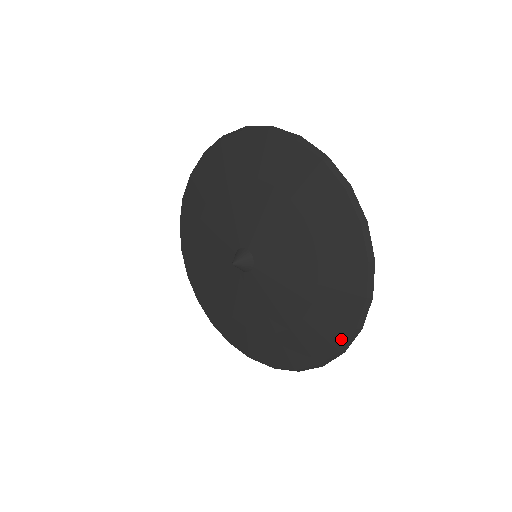
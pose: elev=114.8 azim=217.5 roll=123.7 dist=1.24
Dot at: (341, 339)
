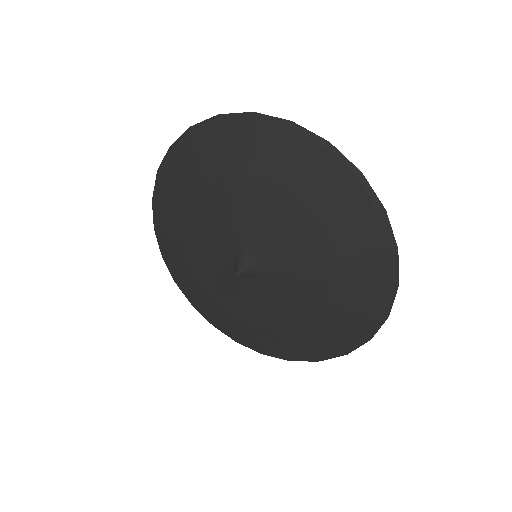
Dot at: (324, 356)
